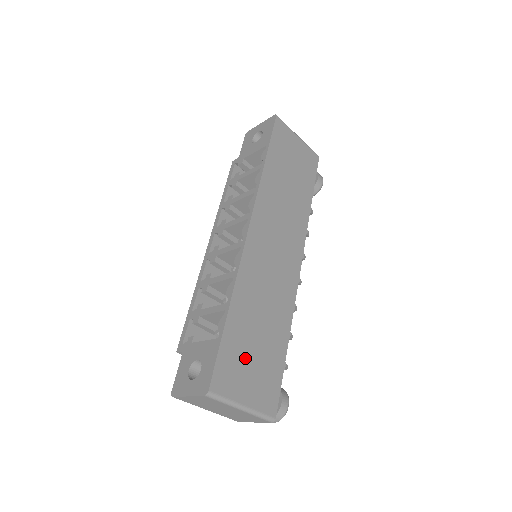
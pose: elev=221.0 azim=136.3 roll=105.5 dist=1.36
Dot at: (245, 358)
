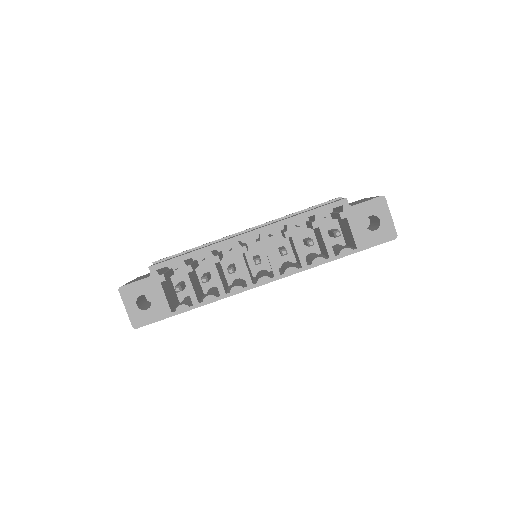
Dot at: occluded
